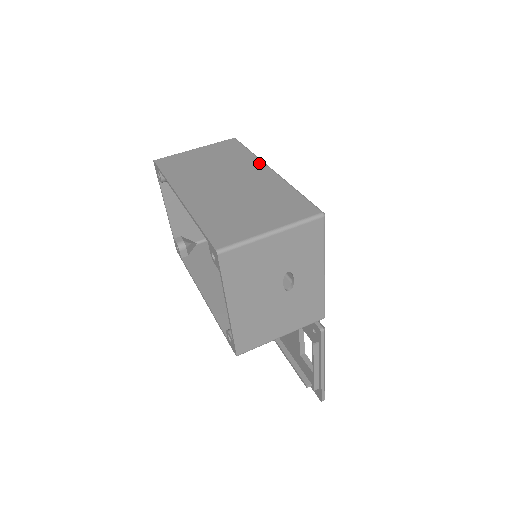
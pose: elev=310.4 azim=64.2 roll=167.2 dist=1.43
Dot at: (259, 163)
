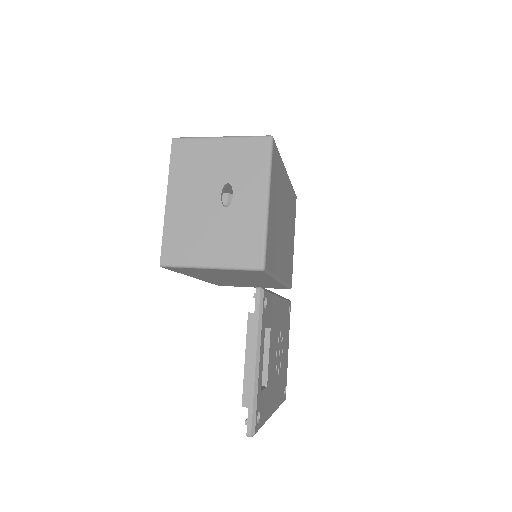
Dot at: occluded
